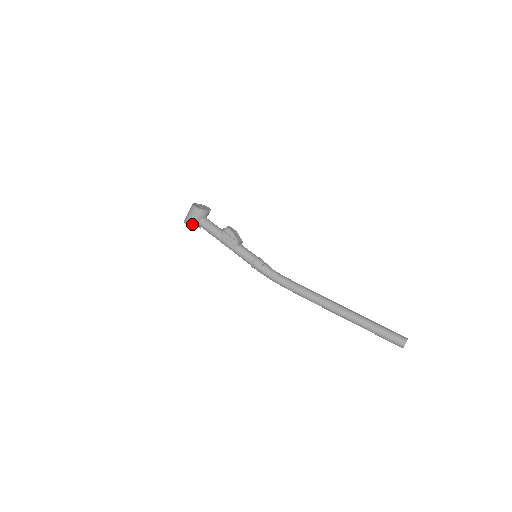
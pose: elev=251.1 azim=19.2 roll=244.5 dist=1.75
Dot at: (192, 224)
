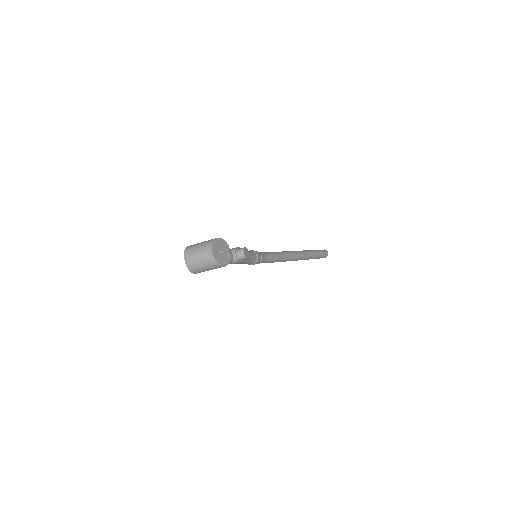
Dot at: occluded
